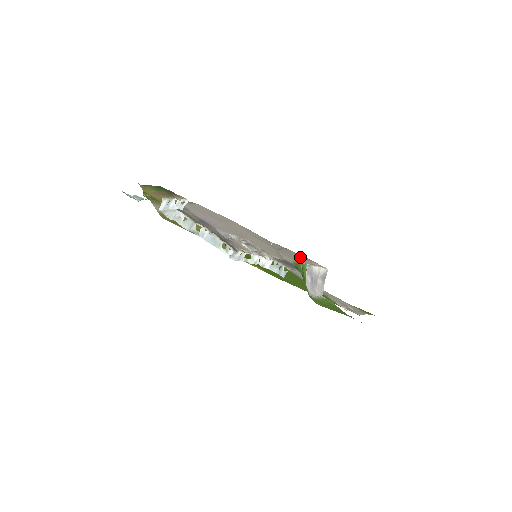
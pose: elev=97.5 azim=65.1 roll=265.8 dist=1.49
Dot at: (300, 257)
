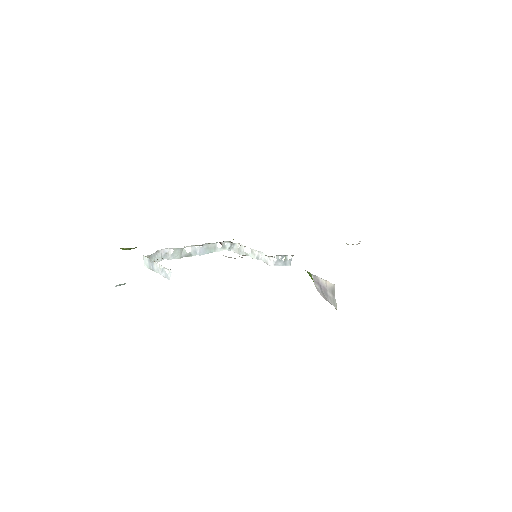
Dot at: occluded
